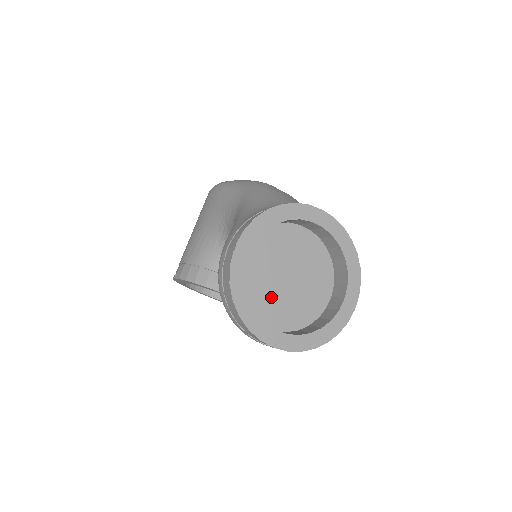
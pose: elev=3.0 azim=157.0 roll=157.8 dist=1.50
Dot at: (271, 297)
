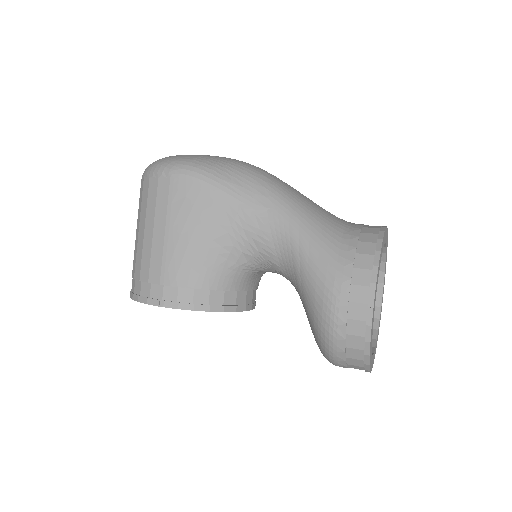
Dot at: occluded
